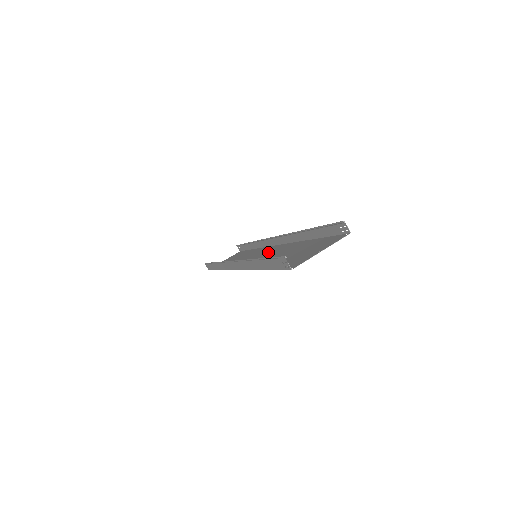
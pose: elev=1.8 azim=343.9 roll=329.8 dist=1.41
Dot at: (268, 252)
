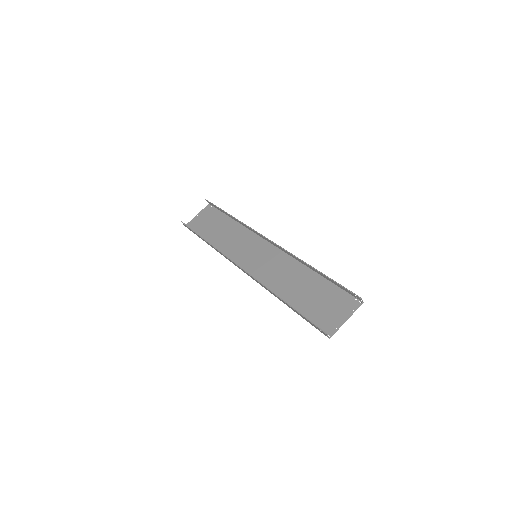
Dot at: (268, 257)
